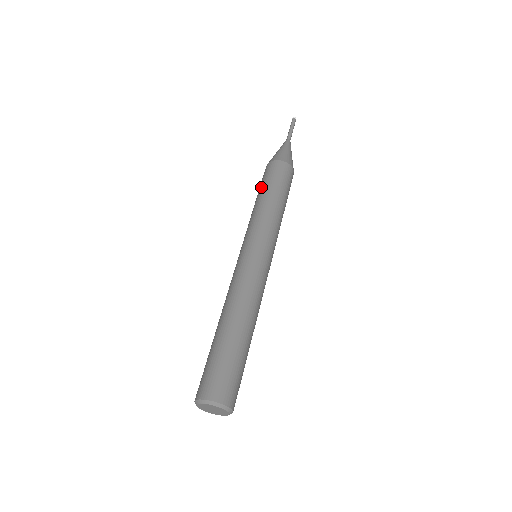
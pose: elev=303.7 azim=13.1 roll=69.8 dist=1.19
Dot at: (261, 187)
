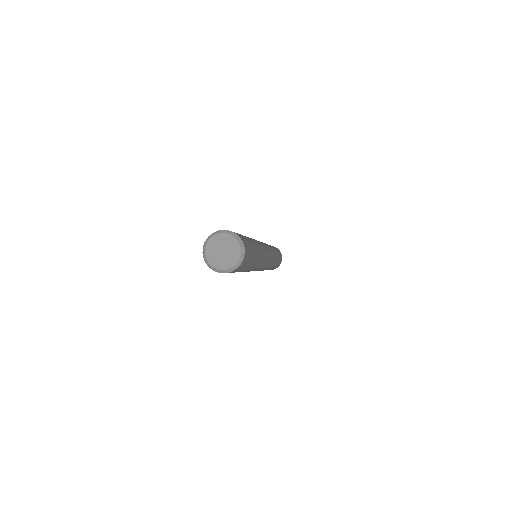
Dot at: occluded
